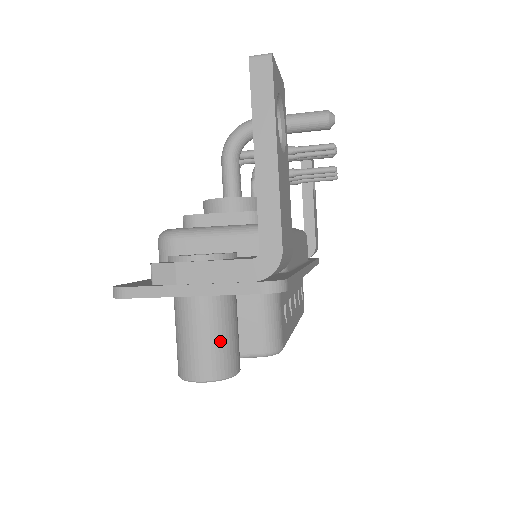
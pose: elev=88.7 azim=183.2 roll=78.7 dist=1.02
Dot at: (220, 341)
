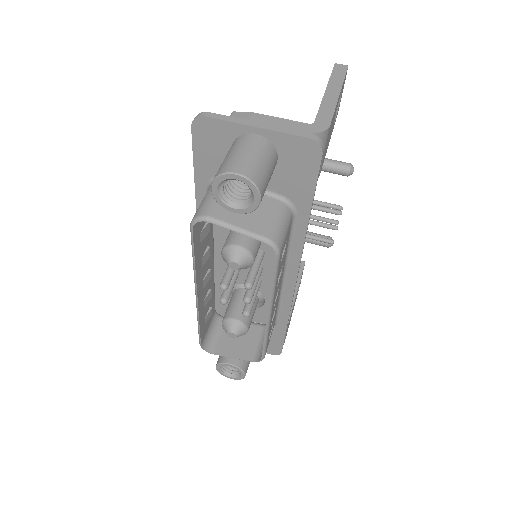
Dot at: (261, 163)
